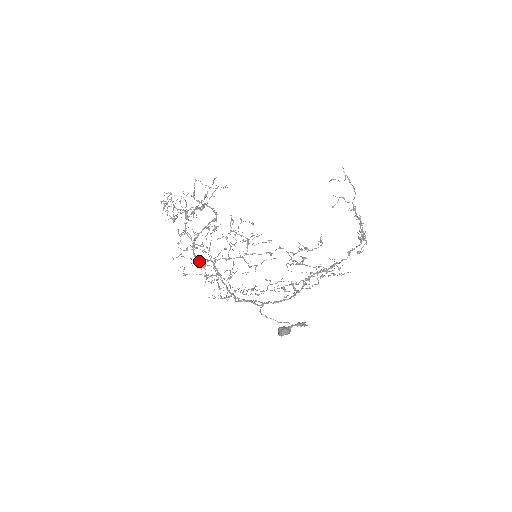
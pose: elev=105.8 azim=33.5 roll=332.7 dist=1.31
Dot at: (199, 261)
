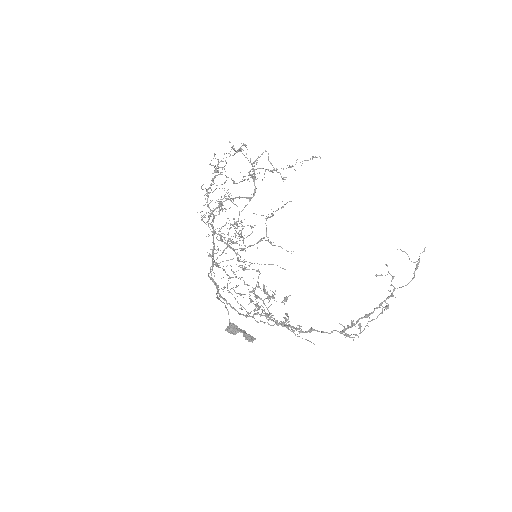
Dot at: (208, 220)
